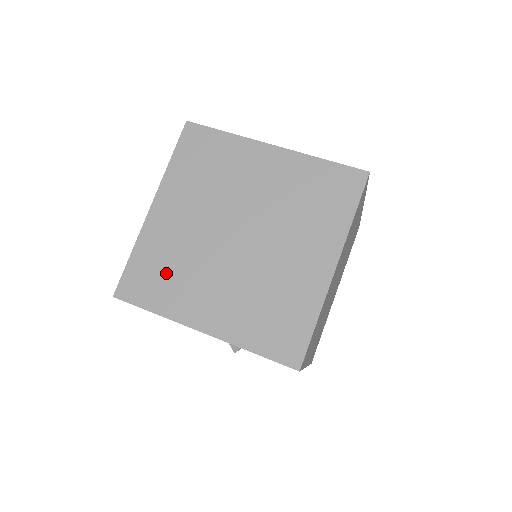
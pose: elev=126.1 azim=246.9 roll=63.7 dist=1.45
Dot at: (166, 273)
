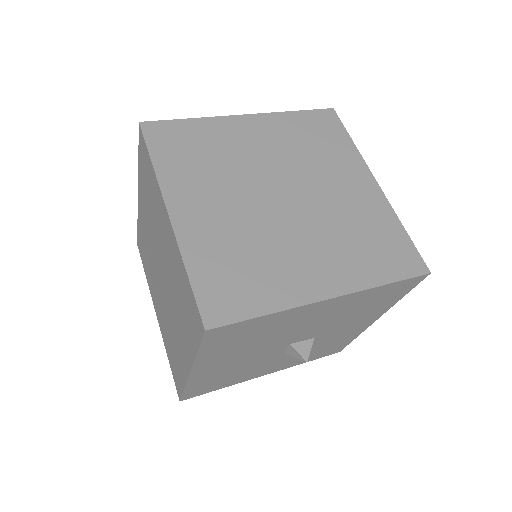
Dot at: (245, 267)
